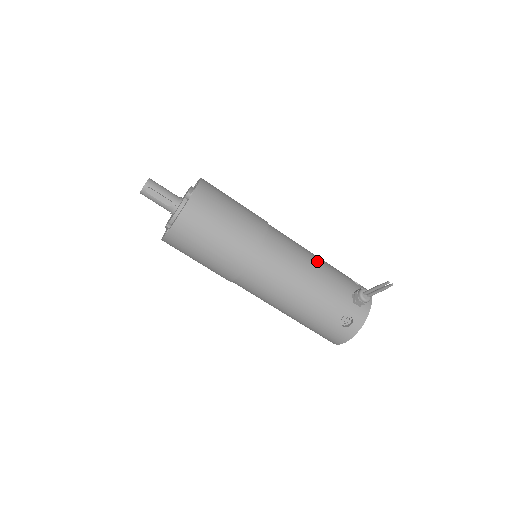
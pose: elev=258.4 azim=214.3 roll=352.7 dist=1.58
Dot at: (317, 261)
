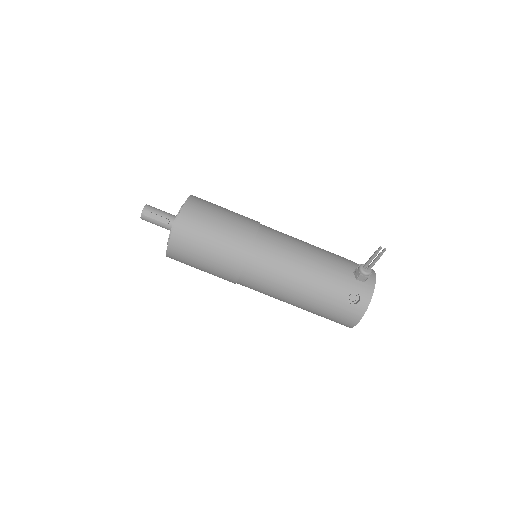
Dot at: (313, 248)
